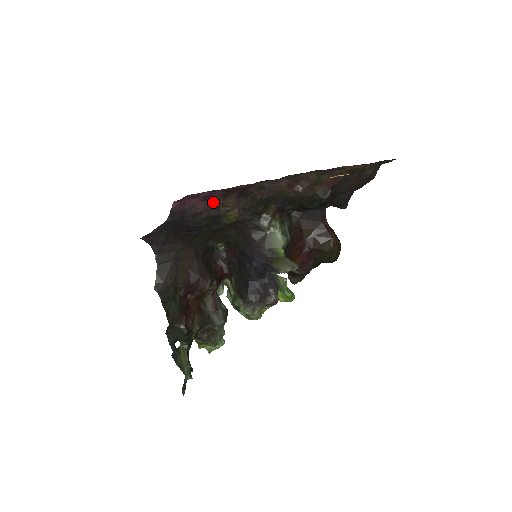
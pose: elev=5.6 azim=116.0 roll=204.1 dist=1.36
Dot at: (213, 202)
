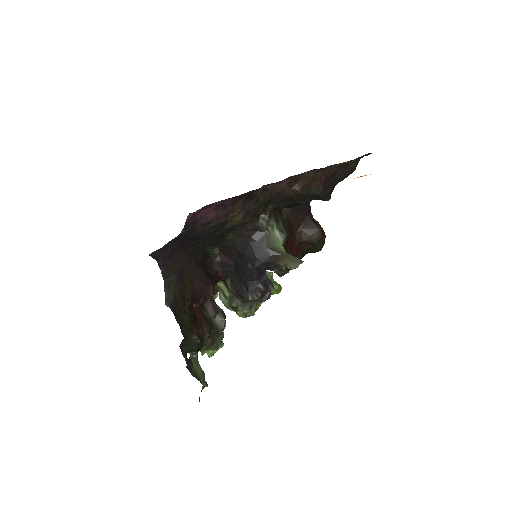
Dot at: (223, 209)
